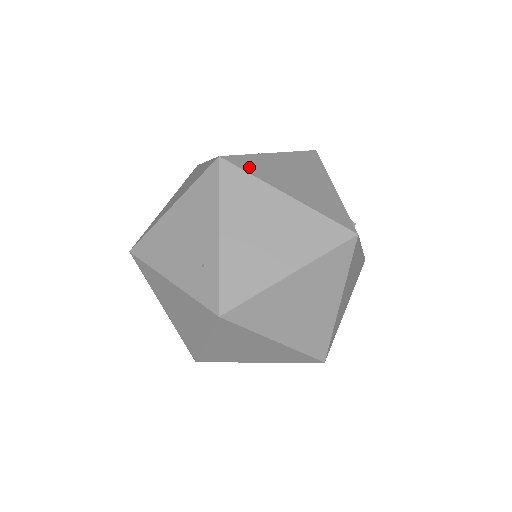
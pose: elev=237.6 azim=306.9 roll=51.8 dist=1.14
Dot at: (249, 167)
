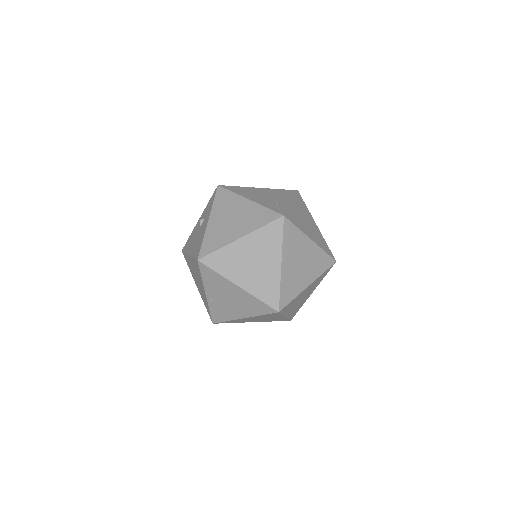
Dot at: occluded
